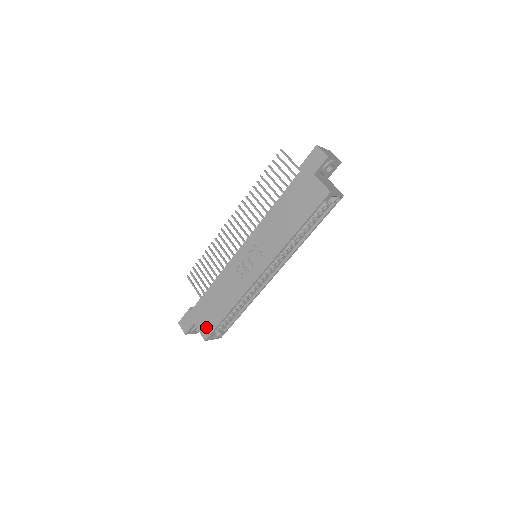
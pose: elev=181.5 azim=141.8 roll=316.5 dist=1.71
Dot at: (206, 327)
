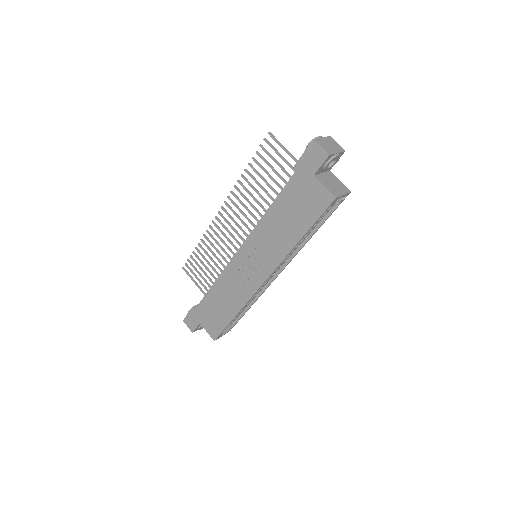
Dot at: (213, 328)
